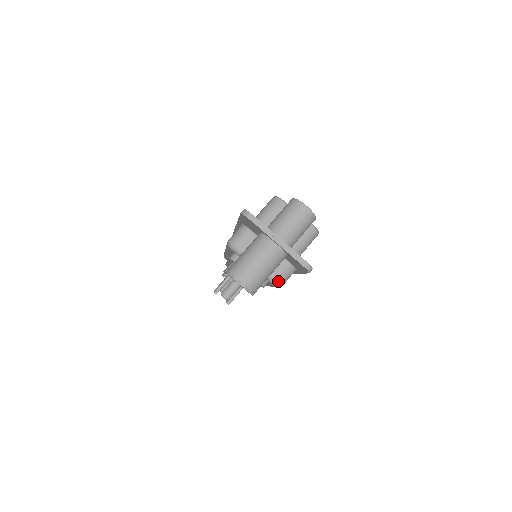
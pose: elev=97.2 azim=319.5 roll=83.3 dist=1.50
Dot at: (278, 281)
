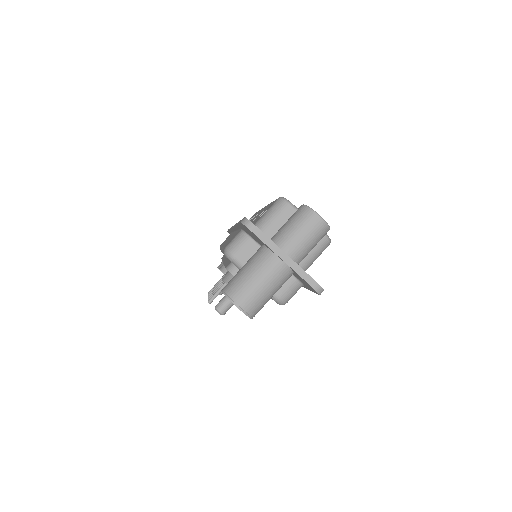
Dot at: (282, 299)
